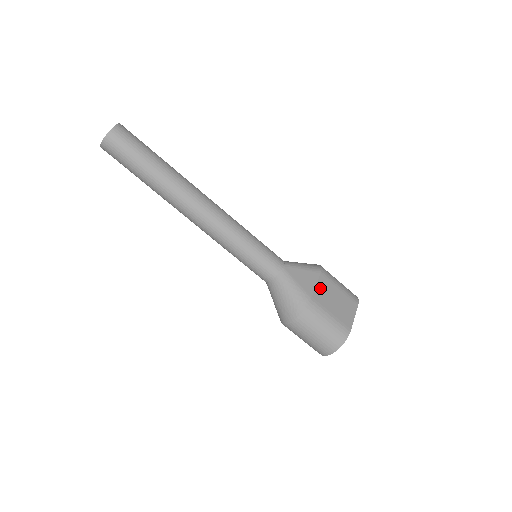
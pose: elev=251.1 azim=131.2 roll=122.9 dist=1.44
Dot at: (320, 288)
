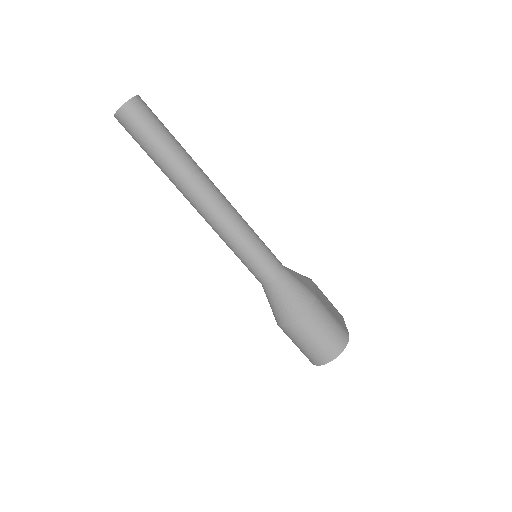
Dot at: (317, 292)
